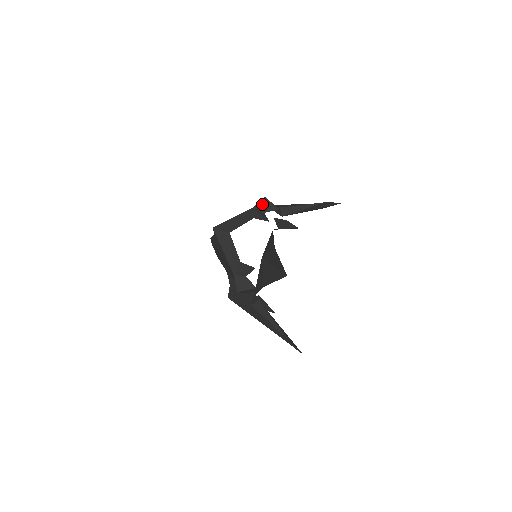
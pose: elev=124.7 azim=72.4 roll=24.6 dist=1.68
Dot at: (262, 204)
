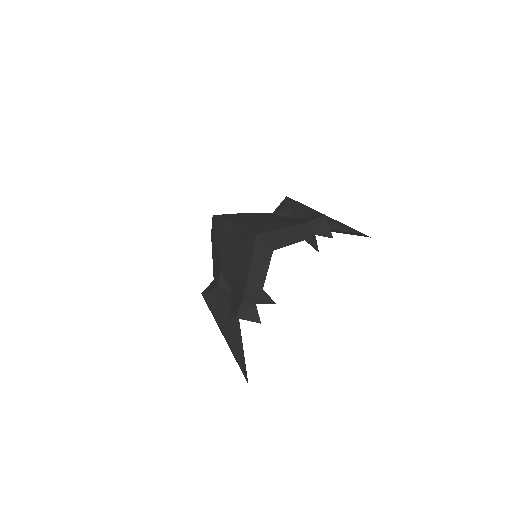
Dot at: (318, 222)
